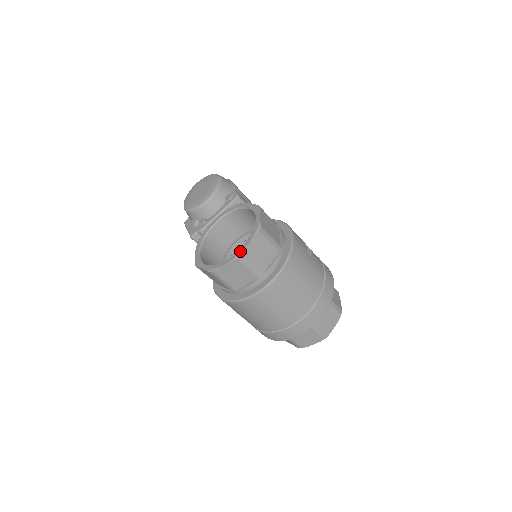
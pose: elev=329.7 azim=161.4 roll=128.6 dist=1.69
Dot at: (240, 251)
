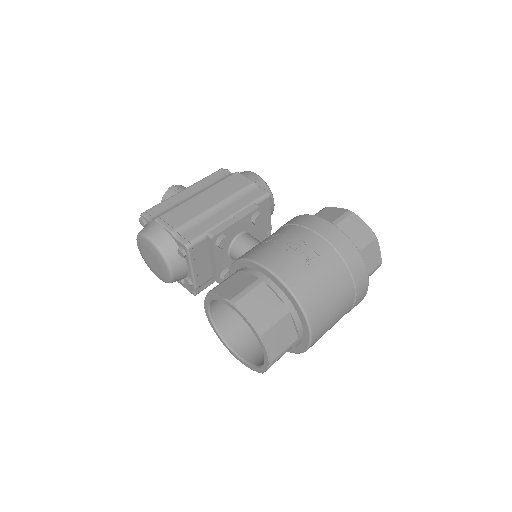
Dot at: (266, 360)
